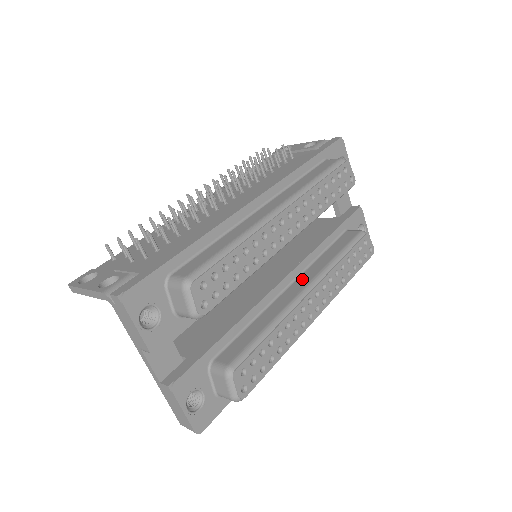
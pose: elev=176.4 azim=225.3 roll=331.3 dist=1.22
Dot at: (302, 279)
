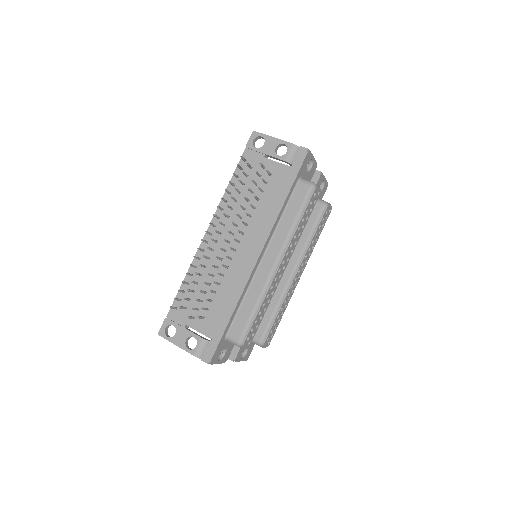
Dot at: occluded
